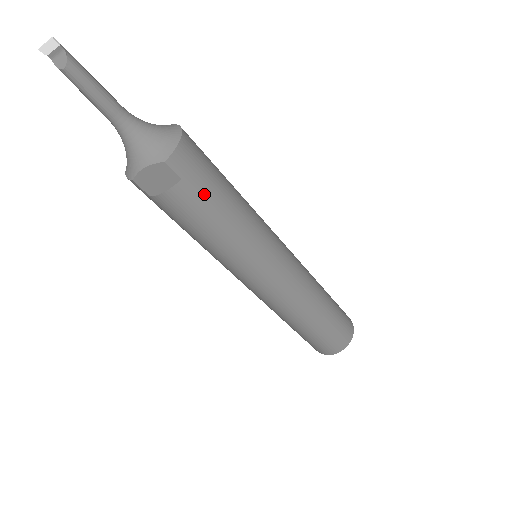
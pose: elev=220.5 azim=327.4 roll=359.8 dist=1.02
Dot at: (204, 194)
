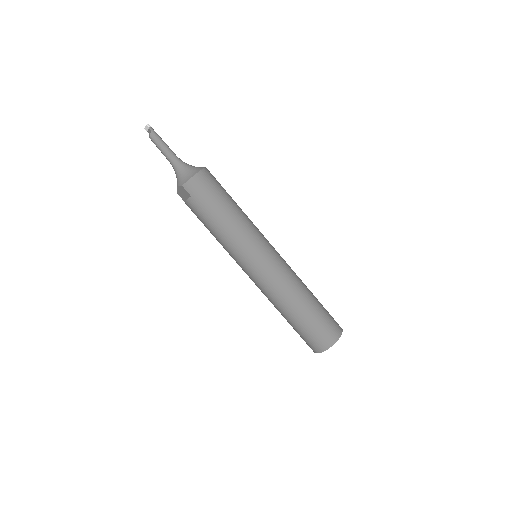
Dot at: (204, 207)
